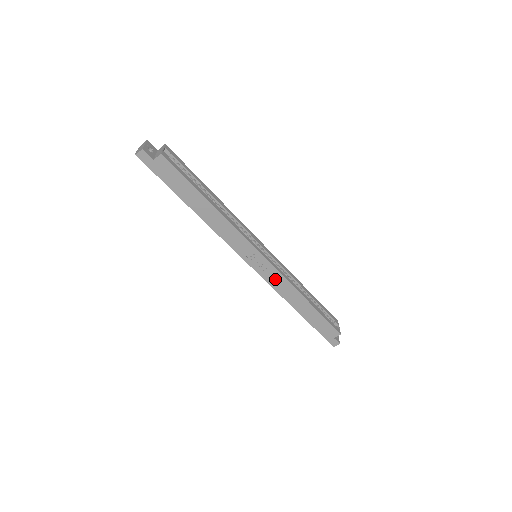
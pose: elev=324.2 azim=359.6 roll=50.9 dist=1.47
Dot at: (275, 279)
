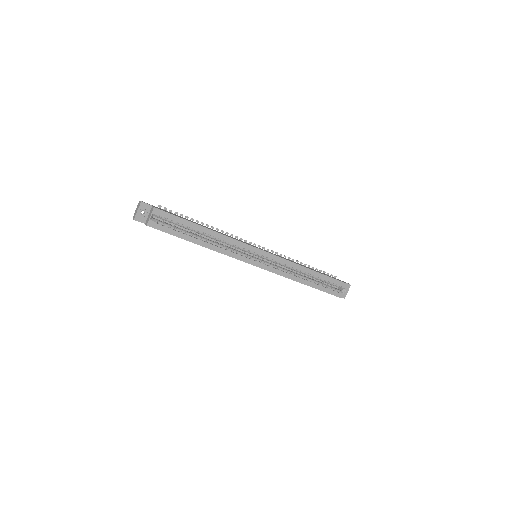
Dot at: occluded
